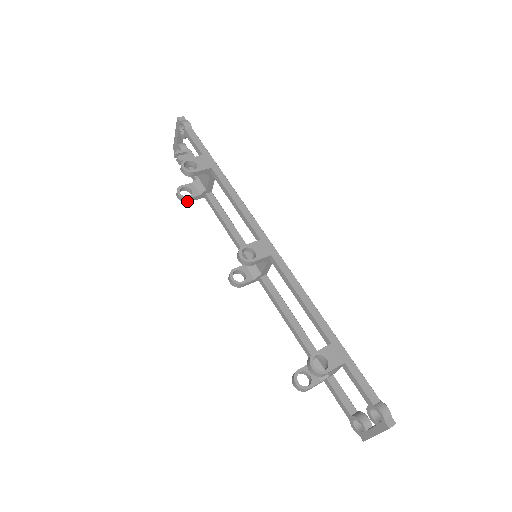
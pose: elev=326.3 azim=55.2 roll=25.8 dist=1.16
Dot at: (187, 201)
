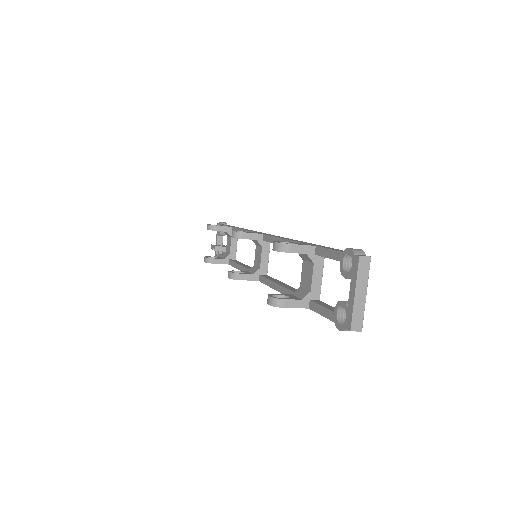
Dot at: (212, 262)
